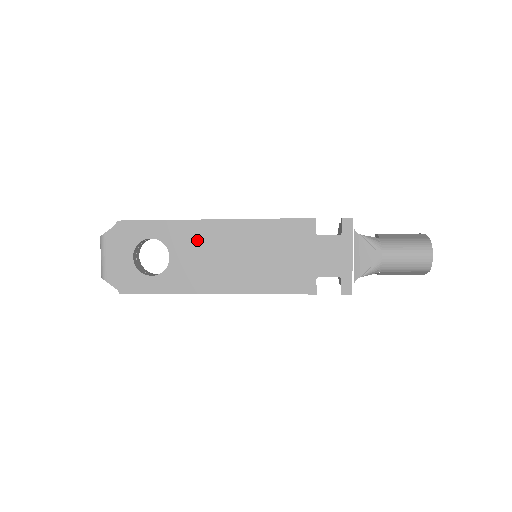
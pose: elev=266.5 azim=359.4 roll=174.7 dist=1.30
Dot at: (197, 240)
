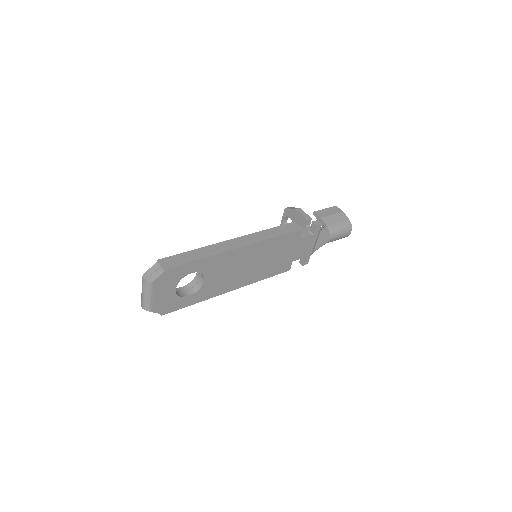
Dot at: (226, 264)
